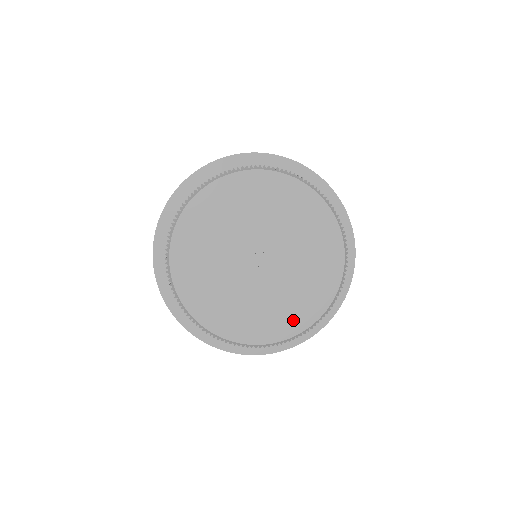
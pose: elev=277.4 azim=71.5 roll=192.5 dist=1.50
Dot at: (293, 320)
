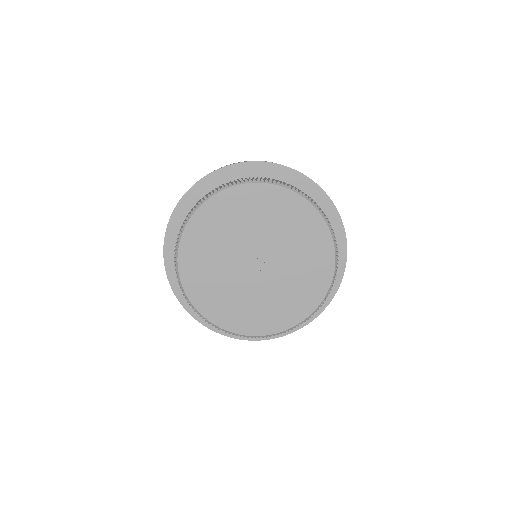
Dot at: (238, 321)
